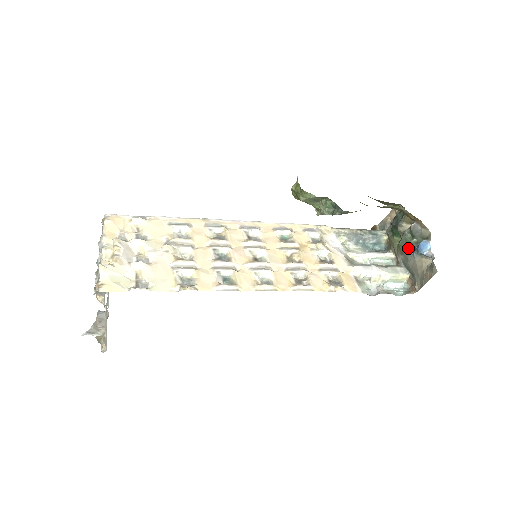
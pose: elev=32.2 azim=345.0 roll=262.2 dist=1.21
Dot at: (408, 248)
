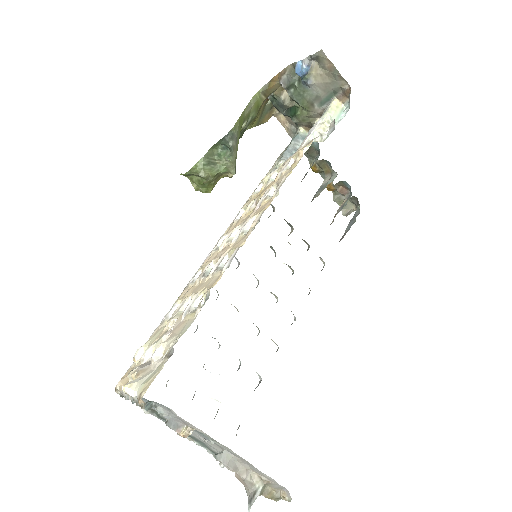
Dot at: (304, 93)
